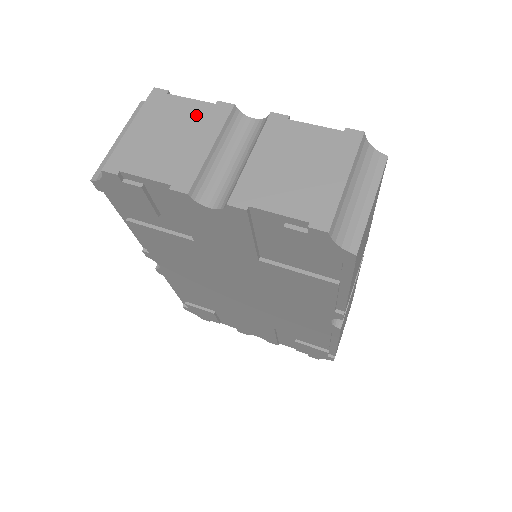
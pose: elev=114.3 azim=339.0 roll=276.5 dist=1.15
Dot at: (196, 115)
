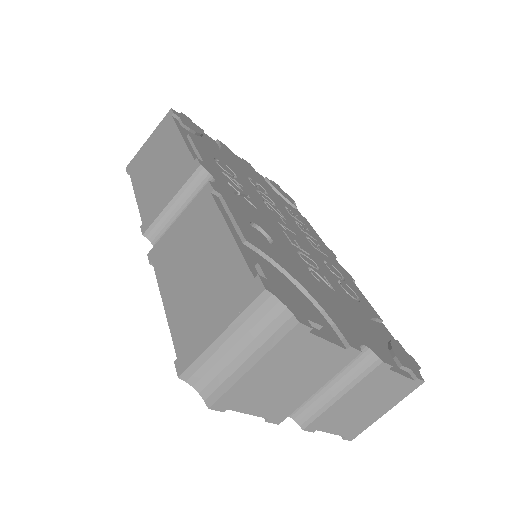
Dot at: (323, 360)
